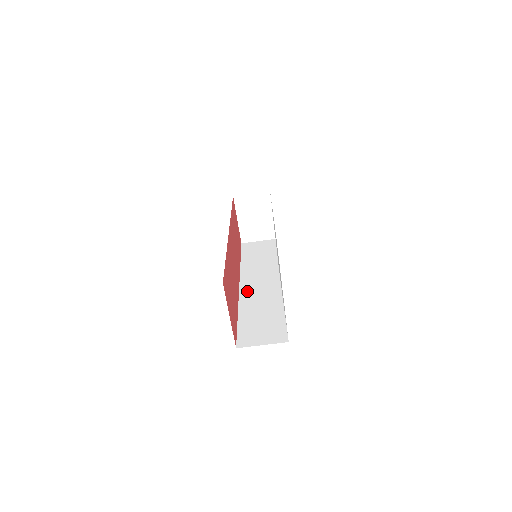
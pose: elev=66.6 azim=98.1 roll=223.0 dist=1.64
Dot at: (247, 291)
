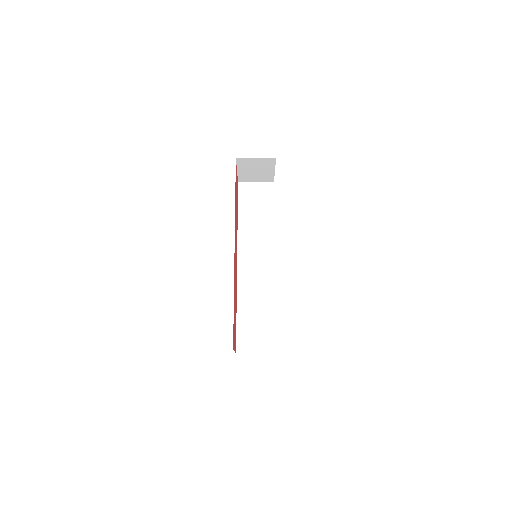
Dot at: (244, 275)
